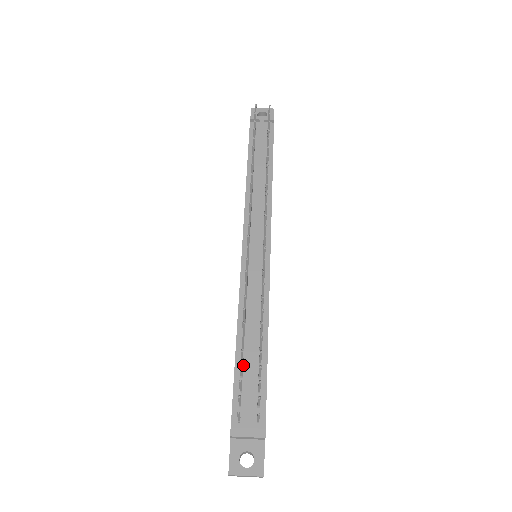
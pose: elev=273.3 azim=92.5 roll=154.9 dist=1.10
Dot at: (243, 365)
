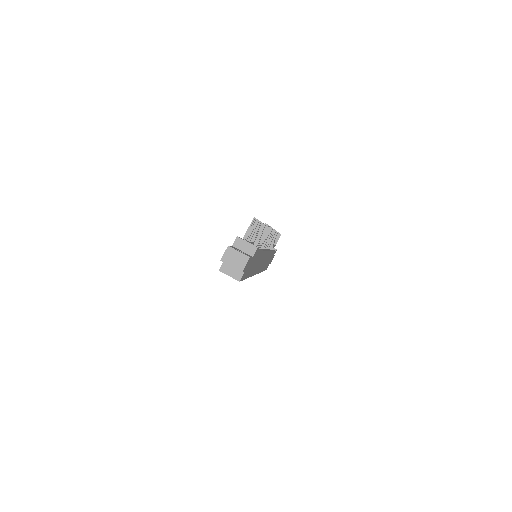
Dot at: occluded
